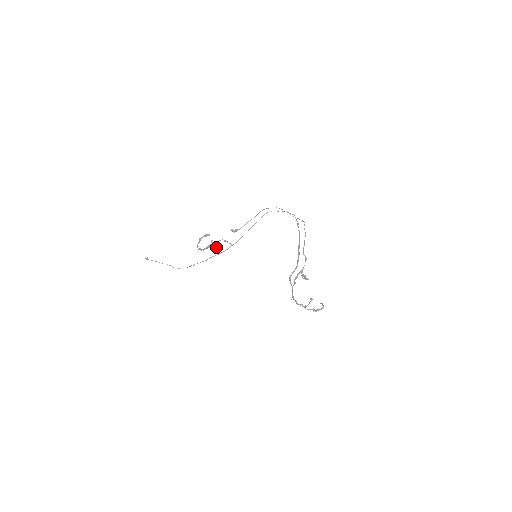
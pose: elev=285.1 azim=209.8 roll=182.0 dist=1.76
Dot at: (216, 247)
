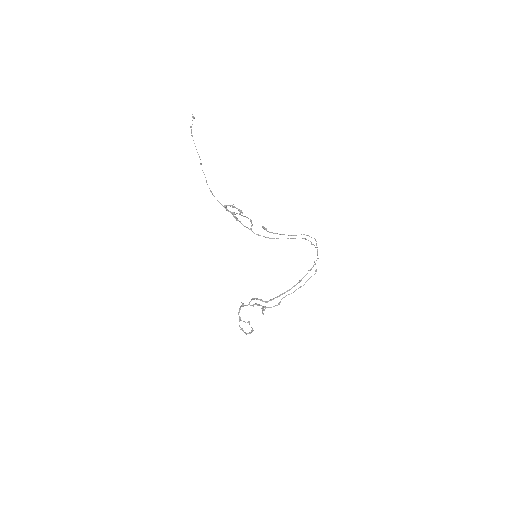
Dot at: (238, 220)
